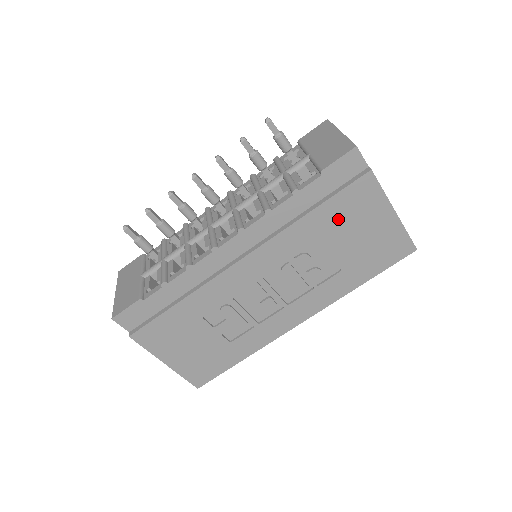
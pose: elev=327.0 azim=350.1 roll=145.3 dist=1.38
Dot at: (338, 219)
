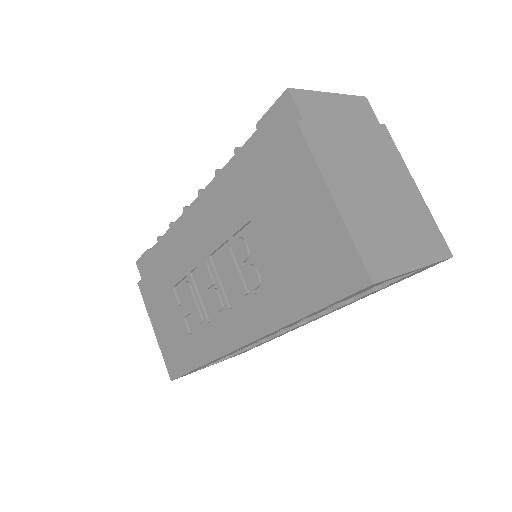
Dot at: (267, 194)
